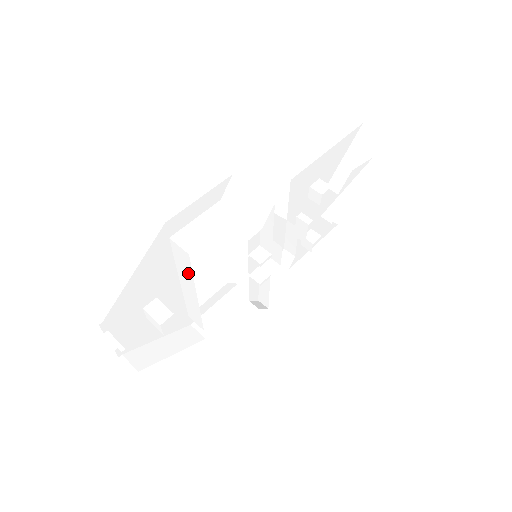
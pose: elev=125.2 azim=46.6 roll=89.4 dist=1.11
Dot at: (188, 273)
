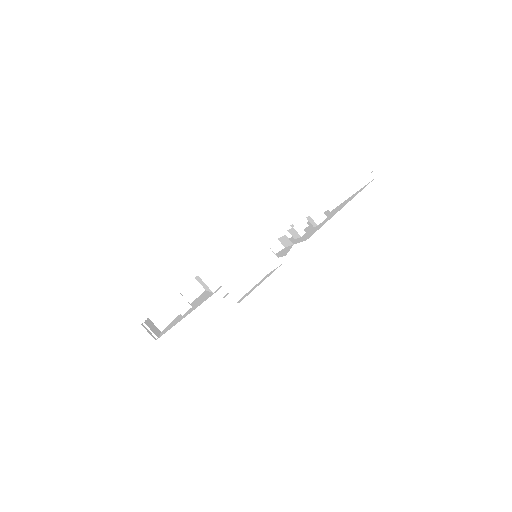
Dot at: occluded
